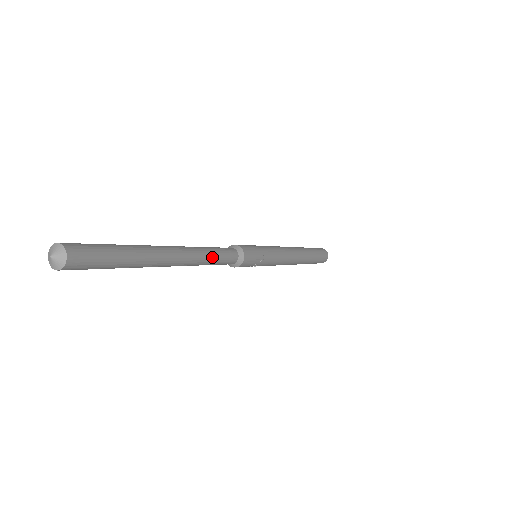
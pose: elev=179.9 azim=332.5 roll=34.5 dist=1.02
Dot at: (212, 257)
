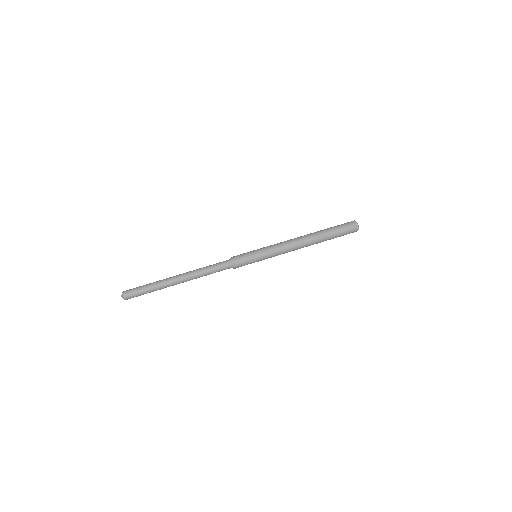
Dot at: (207, 273)
